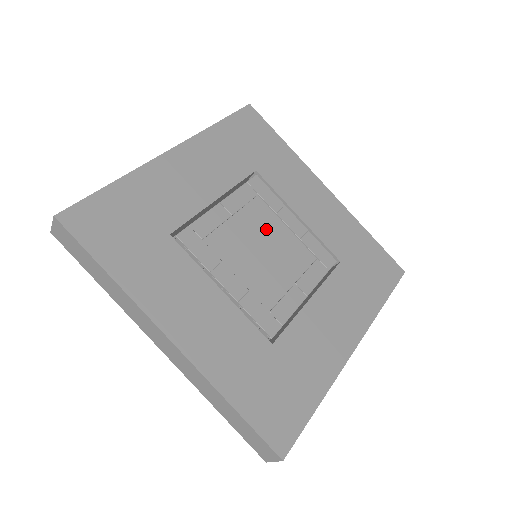
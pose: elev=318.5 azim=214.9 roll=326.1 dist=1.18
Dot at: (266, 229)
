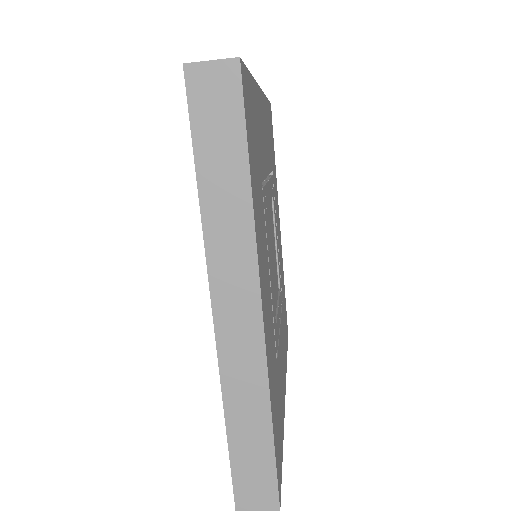
Dot at: occluded
